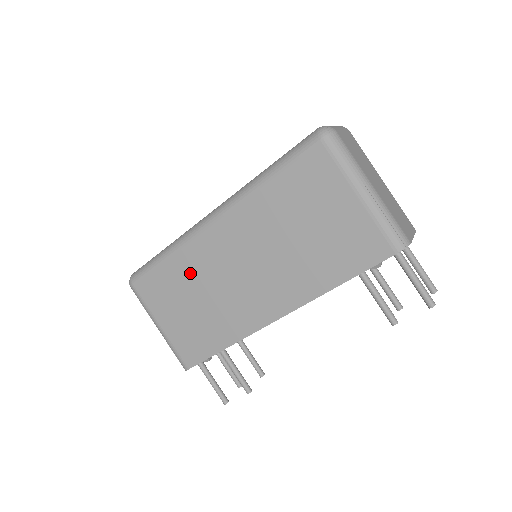
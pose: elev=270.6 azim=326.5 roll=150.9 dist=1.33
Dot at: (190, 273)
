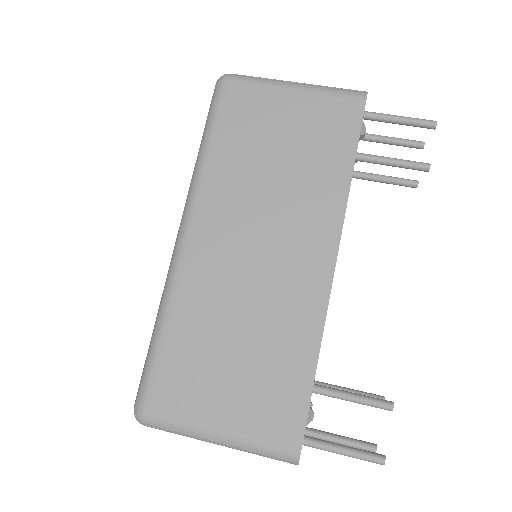
Dot at: (204, 314)
